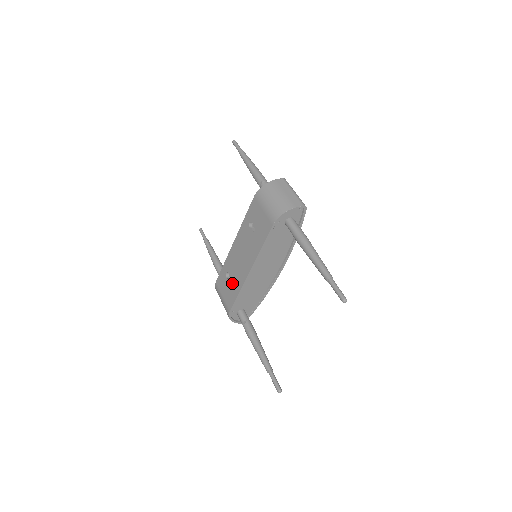
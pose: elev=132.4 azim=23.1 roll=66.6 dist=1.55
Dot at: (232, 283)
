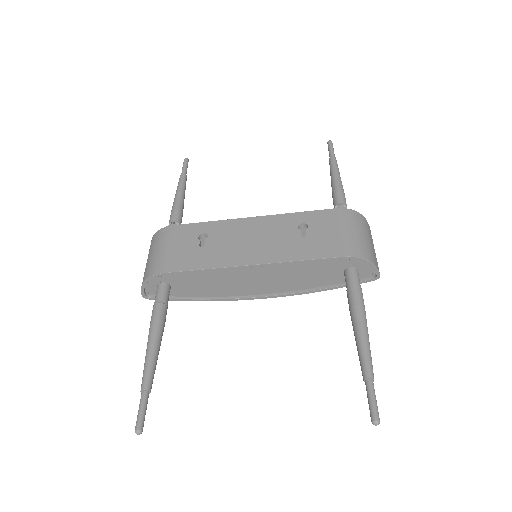
Dot at: (204, 250)
